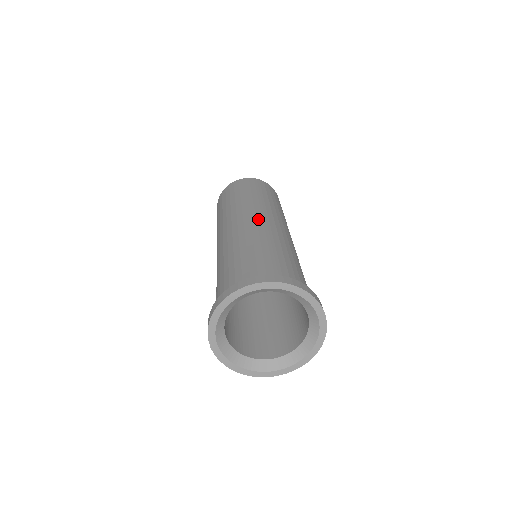
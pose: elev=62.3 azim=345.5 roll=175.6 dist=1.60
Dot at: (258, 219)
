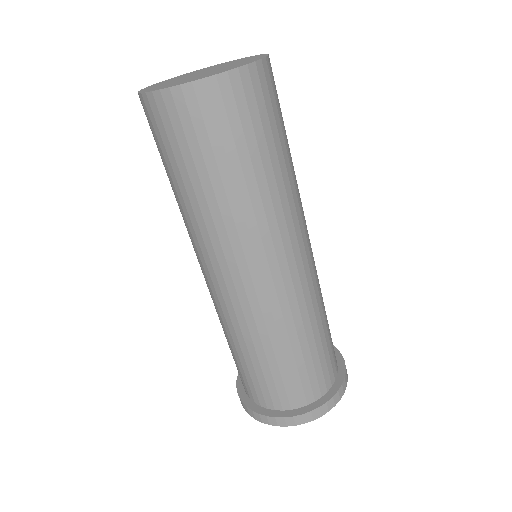
Dot at: (308, 254)
